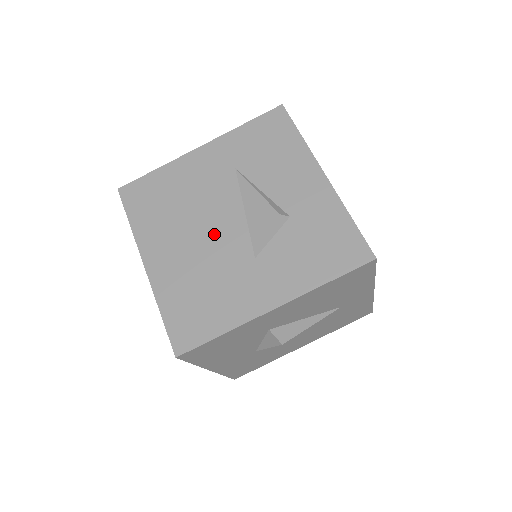
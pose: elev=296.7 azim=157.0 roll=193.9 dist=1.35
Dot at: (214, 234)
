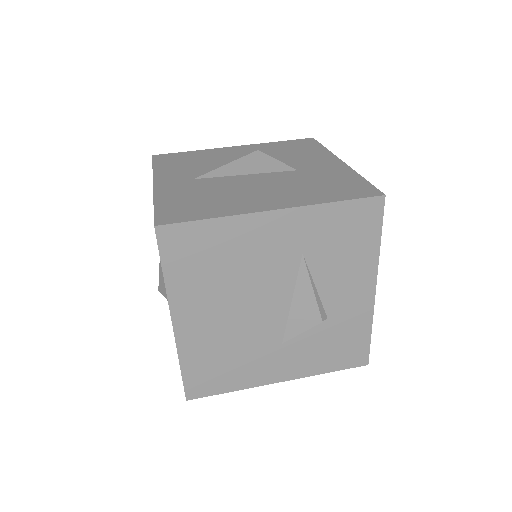
Dot at: (254, 314)
